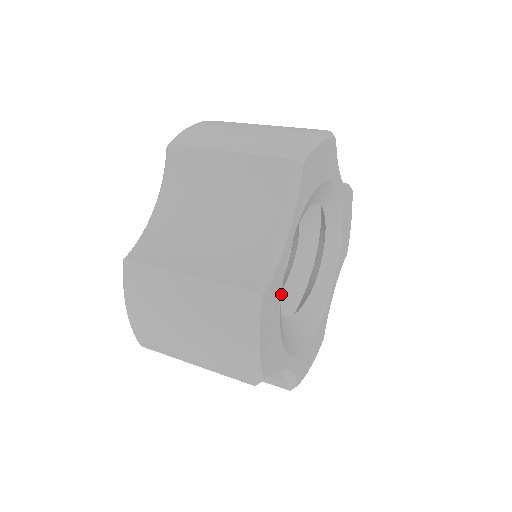
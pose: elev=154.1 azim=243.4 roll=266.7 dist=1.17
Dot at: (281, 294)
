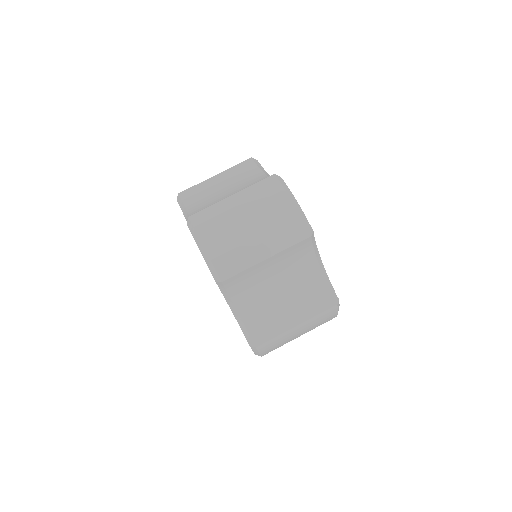
Dot at: occluded
